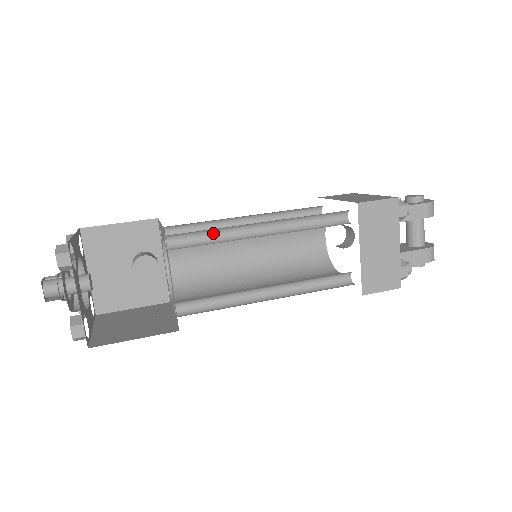
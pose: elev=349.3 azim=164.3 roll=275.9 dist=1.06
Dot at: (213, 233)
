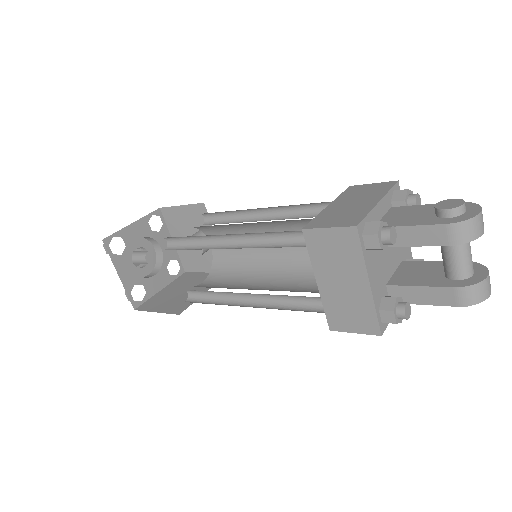
Dot at: (196, 238)
